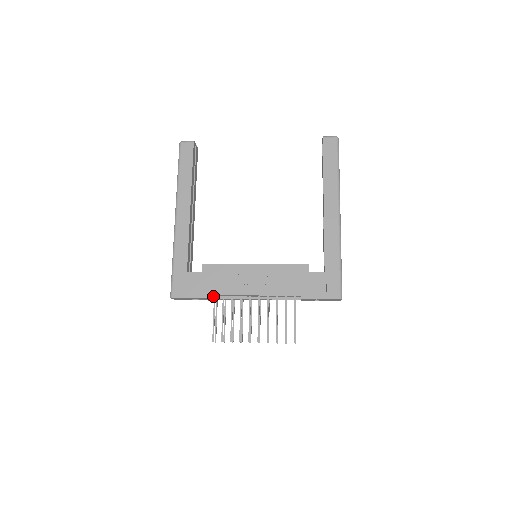
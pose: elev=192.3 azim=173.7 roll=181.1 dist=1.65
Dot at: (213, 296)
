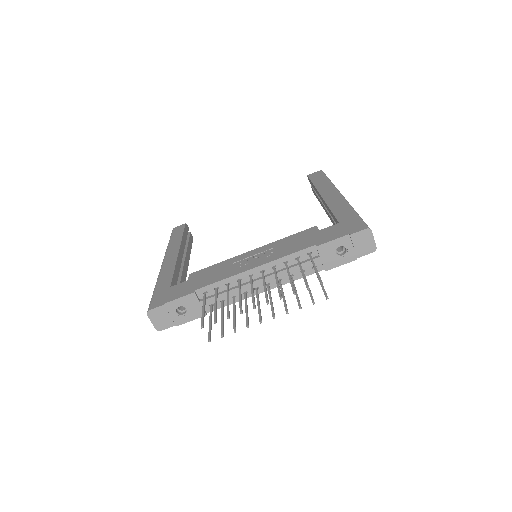
Dot at: occluded
